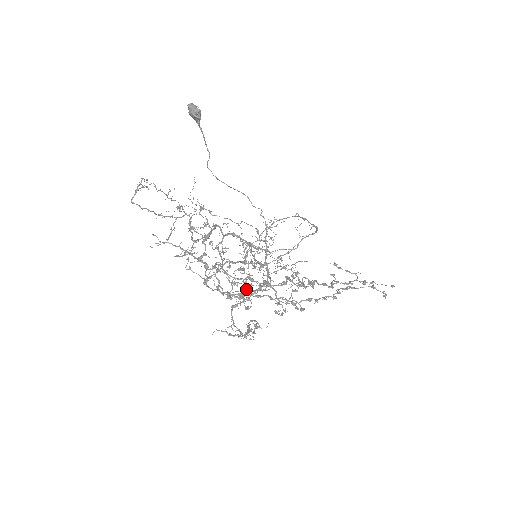
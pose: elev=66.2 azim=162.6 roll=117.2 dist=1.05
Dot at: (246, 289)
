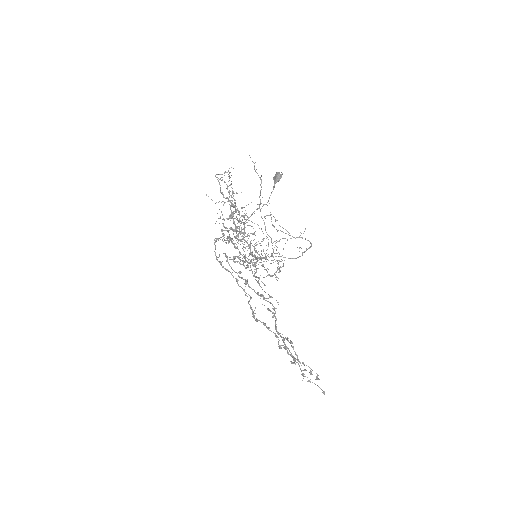
Dot at: occluded
